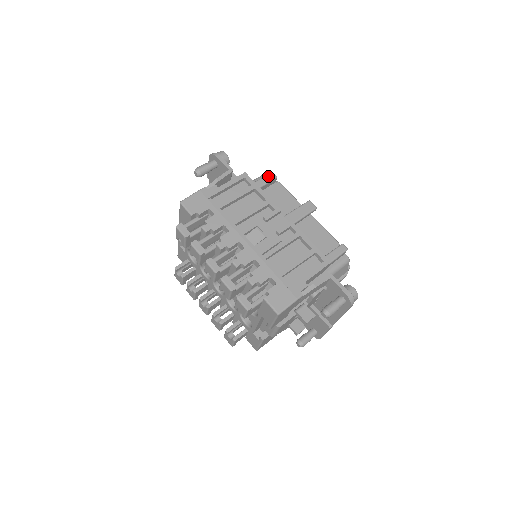
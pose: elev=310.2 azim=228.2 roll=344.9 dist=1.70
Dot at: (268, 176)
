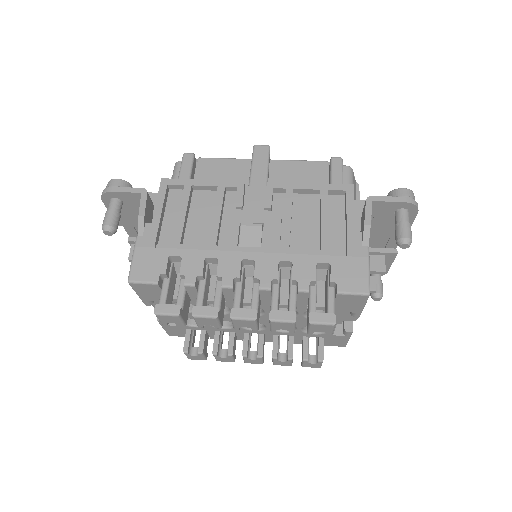
Dot at: (184, 162)
